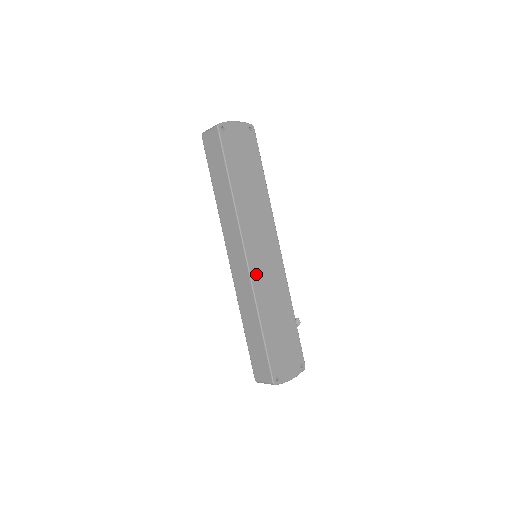
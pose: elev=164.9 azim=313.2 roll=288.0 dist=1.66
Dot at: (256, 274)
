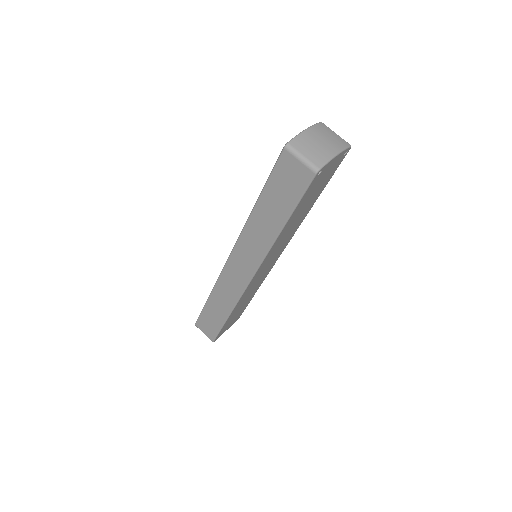
Dot at: (250, 286)
